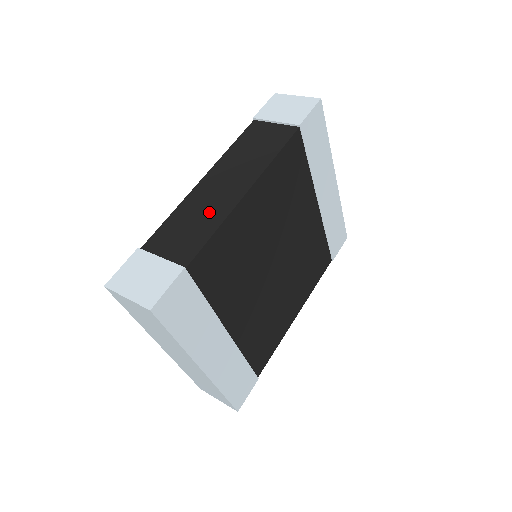
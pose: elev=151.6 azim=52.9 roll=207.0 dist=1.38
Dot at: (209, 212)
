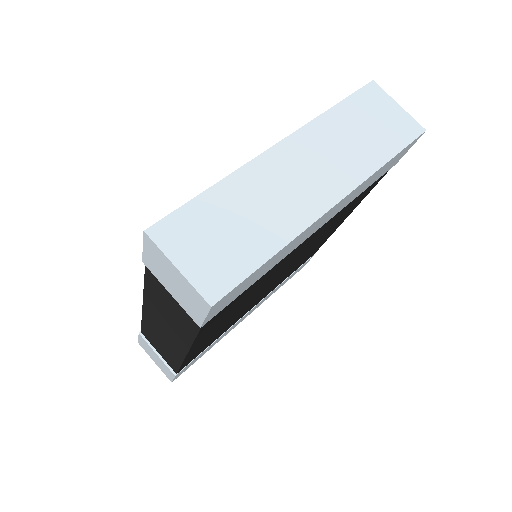
Dot at: (167, 346)
